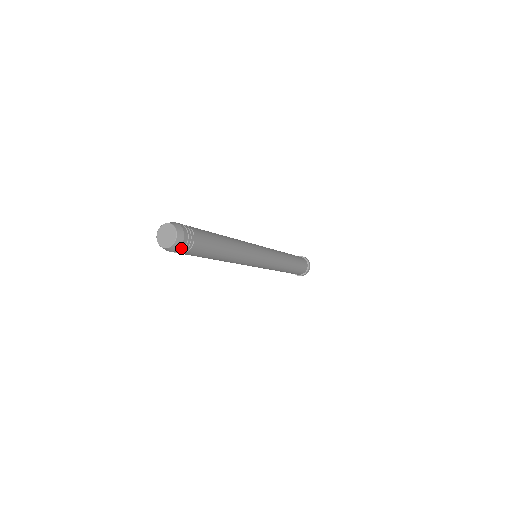
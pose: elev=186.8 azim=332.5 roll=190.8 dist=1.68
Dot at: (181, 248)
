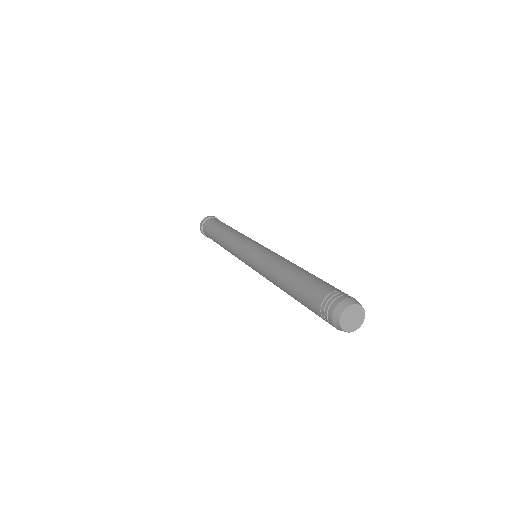
Dot at: occluded
